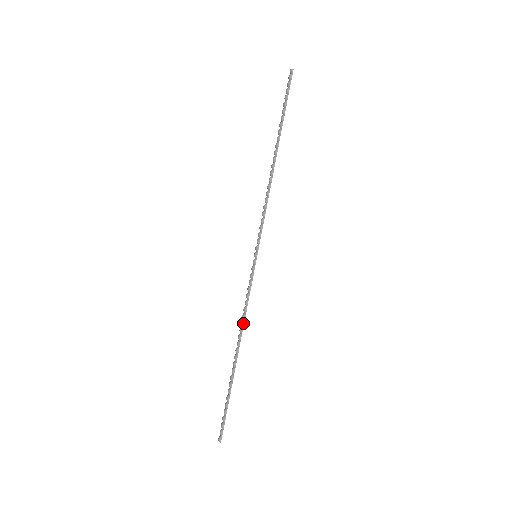
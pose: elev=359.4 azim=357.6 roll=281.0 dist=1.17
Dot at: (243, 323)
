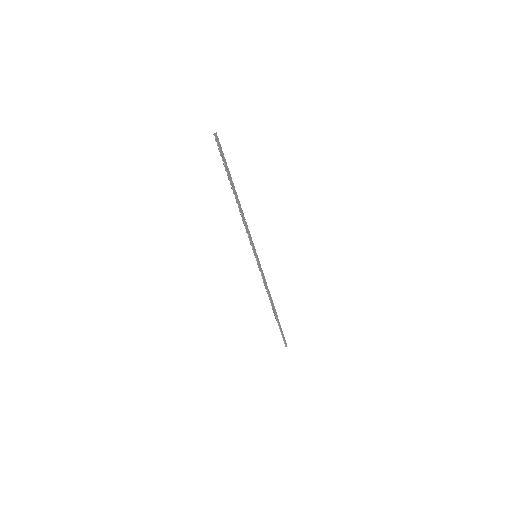
Dot at: (267, 293)
